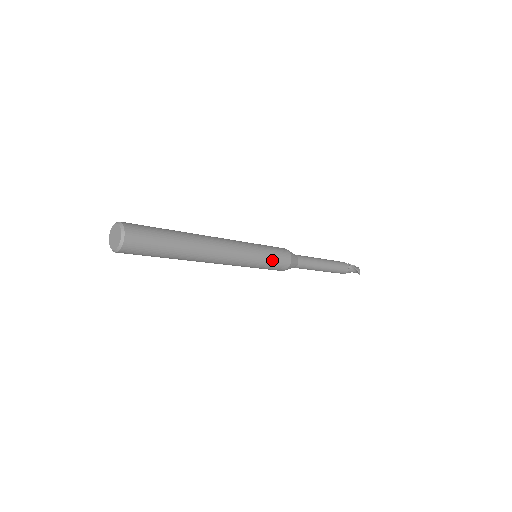
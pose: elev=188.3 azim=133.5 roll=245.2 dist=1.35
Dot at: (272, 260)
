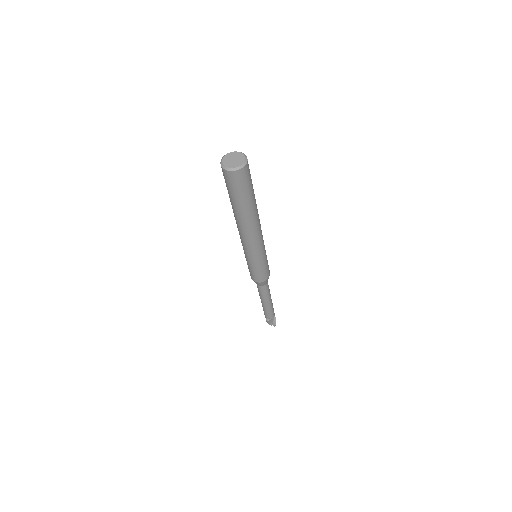
Dot at: (267, 262)
